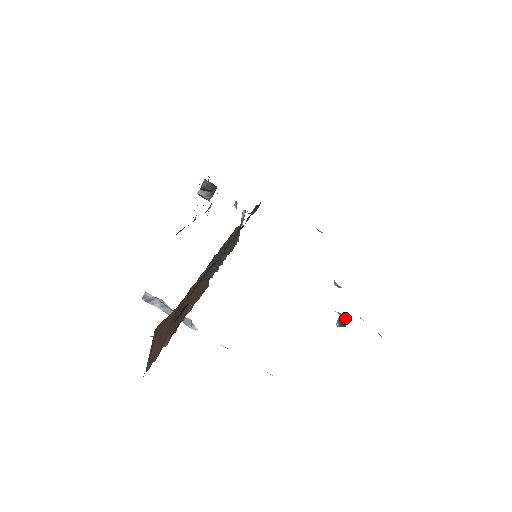
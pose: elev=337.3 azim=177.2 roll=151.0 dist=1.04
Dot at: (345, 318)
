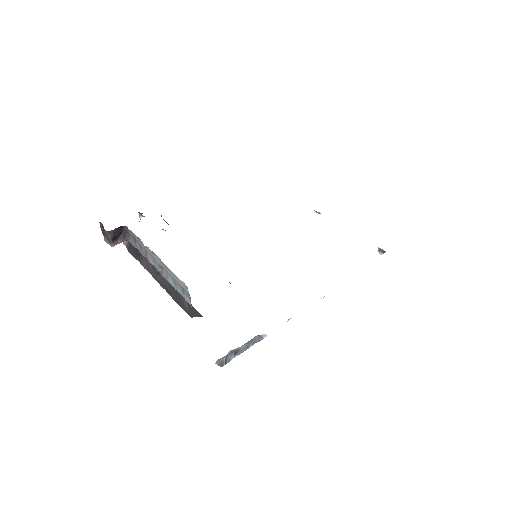
Dot at: occluded
